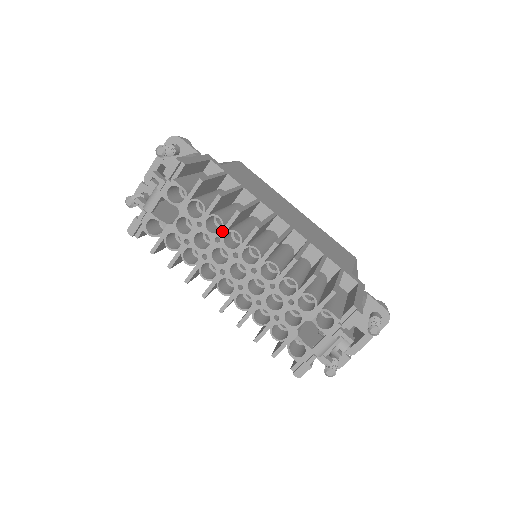
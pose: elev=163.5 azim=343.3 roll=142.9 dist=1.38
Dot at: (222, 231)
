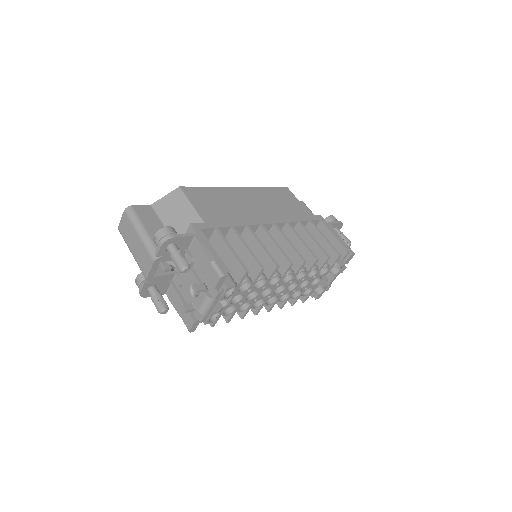
Dot at: (267, 282)
